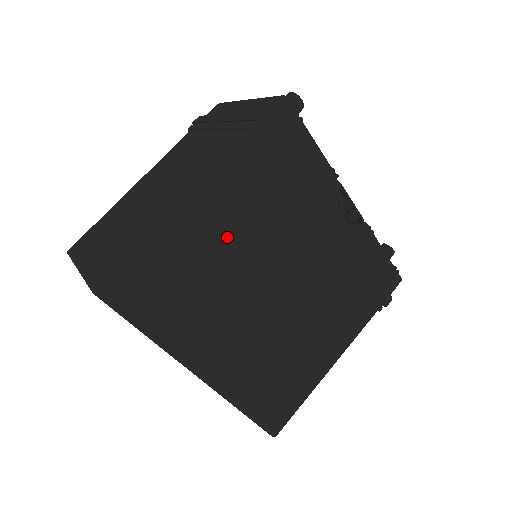
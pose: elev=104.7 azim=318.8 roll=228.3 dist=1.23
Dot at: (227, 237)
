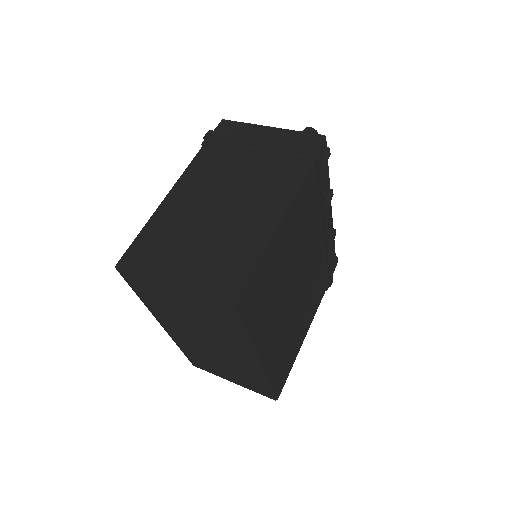
Dot at: (289, 248)
